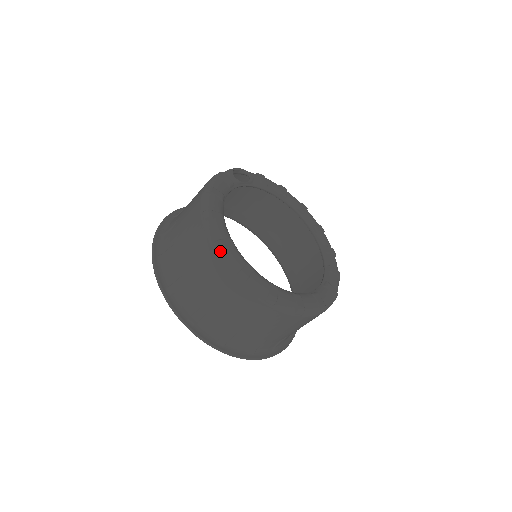
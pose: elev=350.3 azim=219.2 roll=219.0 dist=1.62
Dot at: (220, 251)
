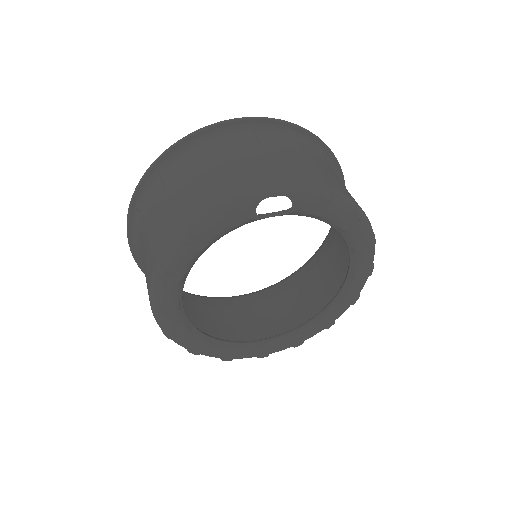
Dot at: (153, 311)
